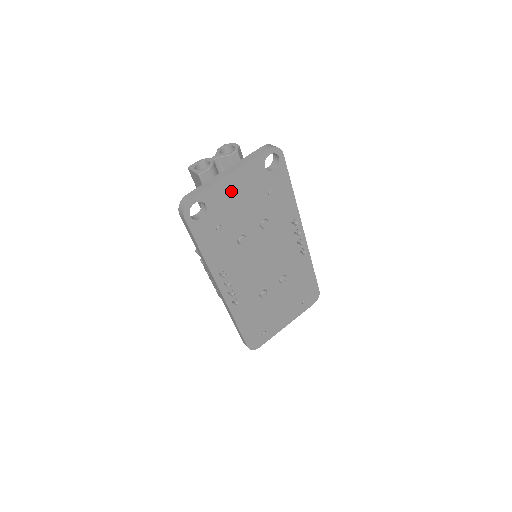
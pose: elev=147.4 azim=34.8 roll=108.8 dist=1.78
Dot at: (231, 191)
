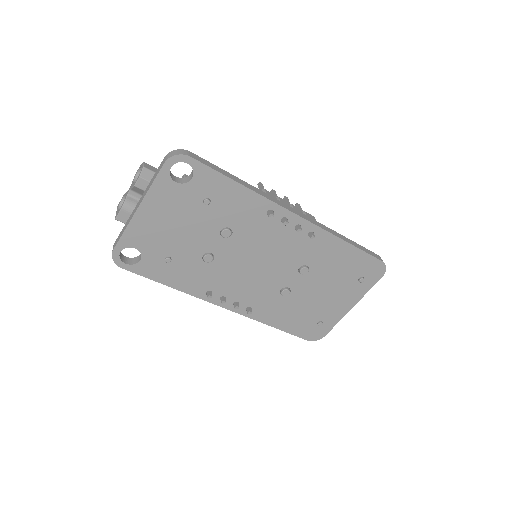
Dot at: (153, 224)
